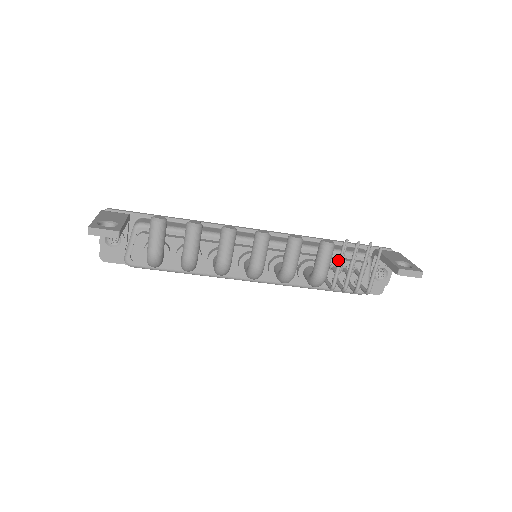
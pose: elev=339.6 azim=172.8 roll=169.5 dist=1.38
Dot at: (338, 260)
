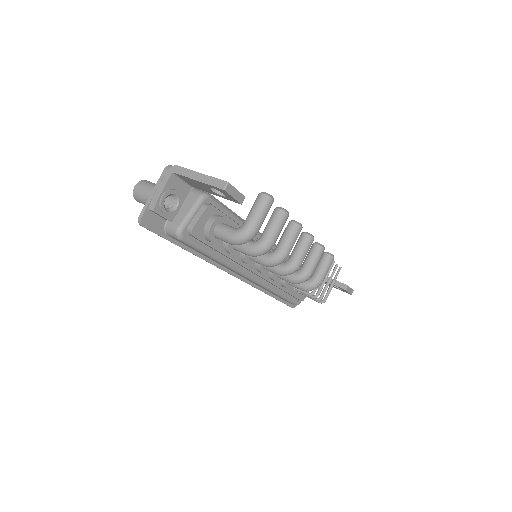
Dot at: occluded
